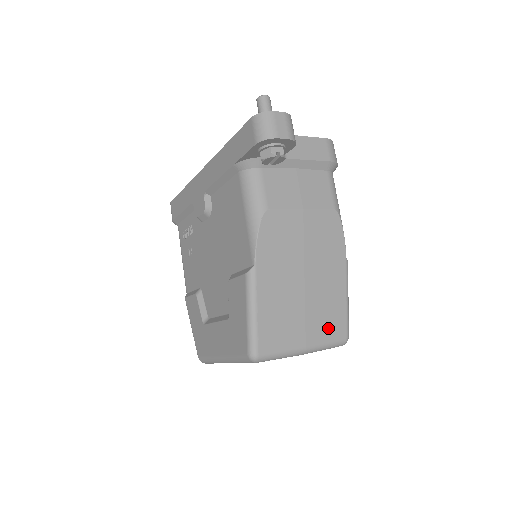
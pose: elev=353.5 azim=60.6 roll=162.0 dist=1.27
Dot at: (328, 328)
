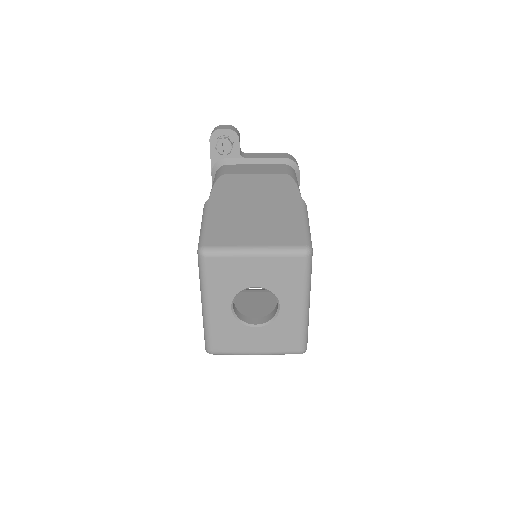
Dot at: (282, 236)
